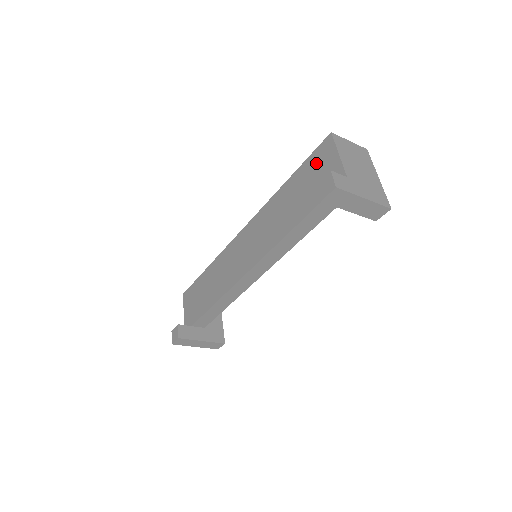
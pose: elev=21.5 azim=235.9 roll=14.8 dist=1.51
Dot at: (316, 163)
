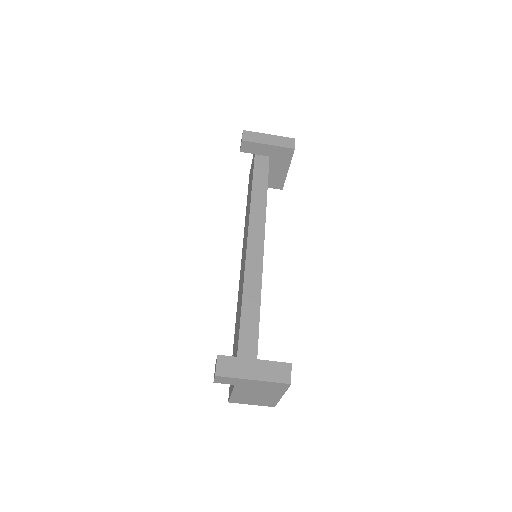
Dot at: (249, 181)
